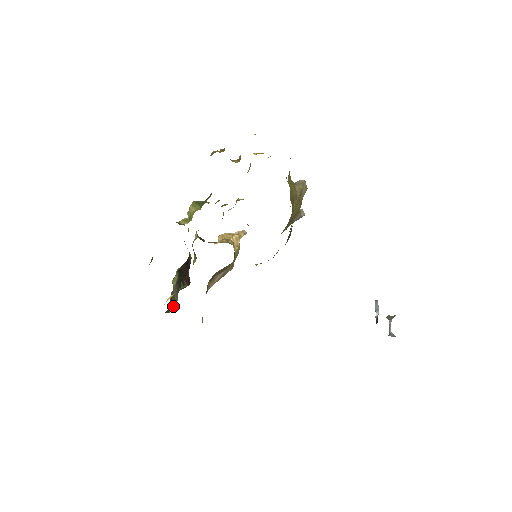
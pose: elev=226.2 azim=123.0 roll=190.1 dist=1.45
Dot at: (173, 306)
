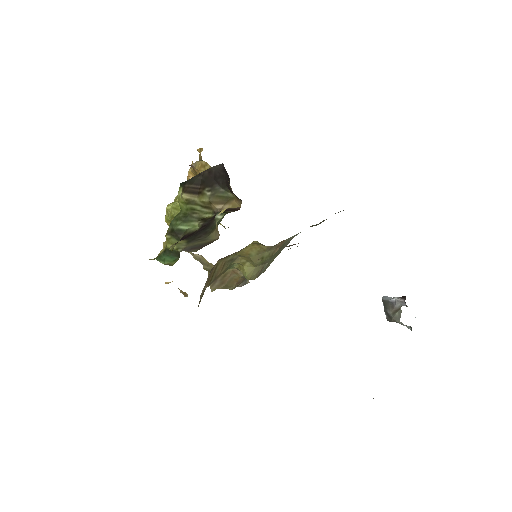
Dot at: (209, 243)
